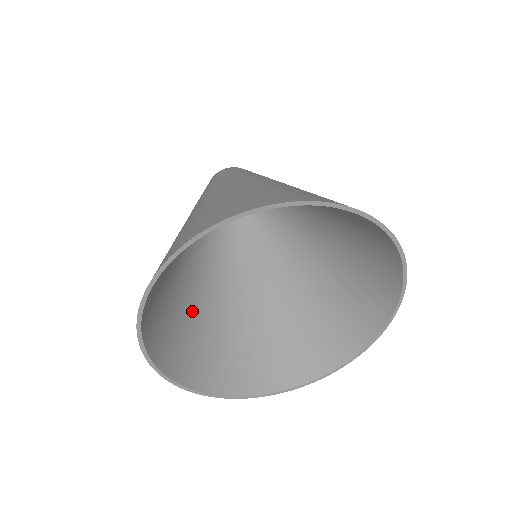
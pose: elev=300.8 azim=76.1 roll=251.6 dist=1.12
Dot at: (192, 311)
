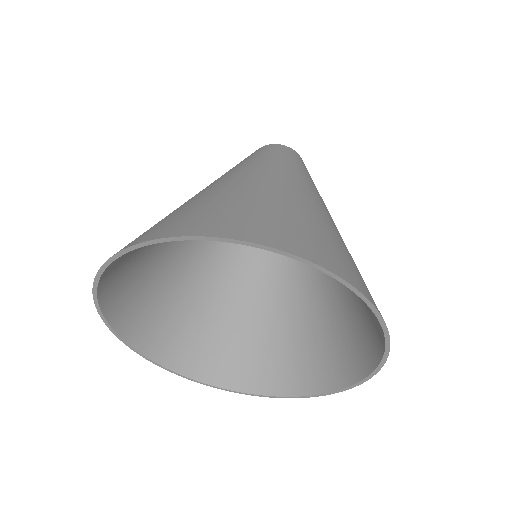
Dot at: (182, 285)
